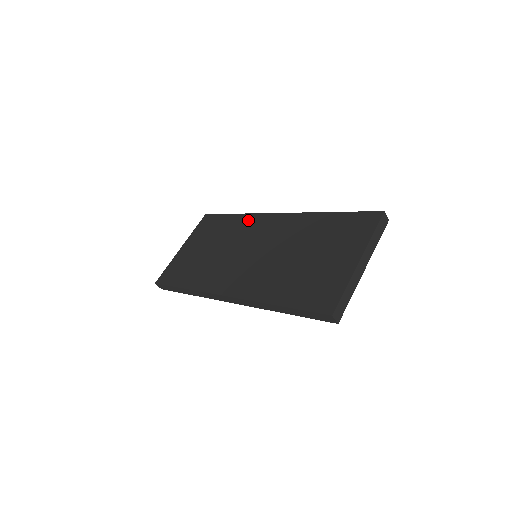
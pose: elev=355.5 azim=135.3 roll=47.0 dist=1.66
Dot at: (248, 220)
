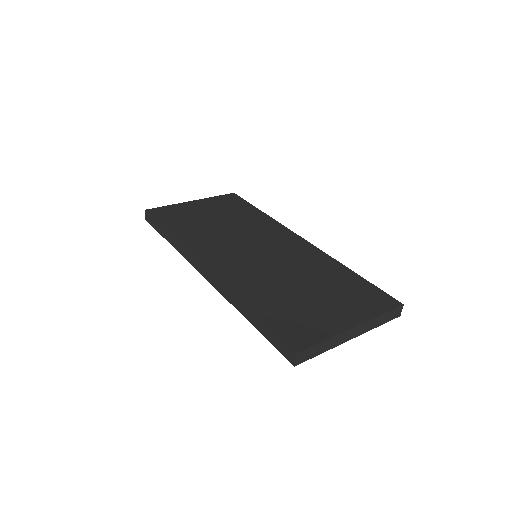
Dot at: (270, 224)
